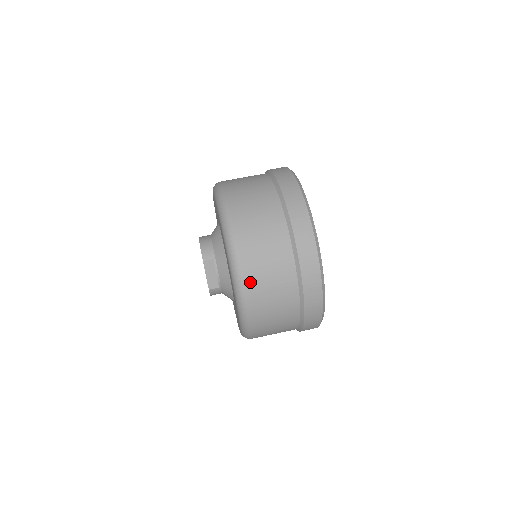
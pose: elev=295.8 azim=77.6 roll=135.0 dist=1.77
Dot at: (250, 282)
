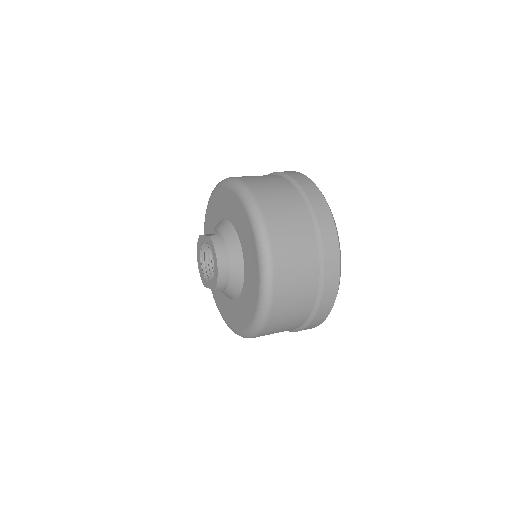
Dot at: occluded
